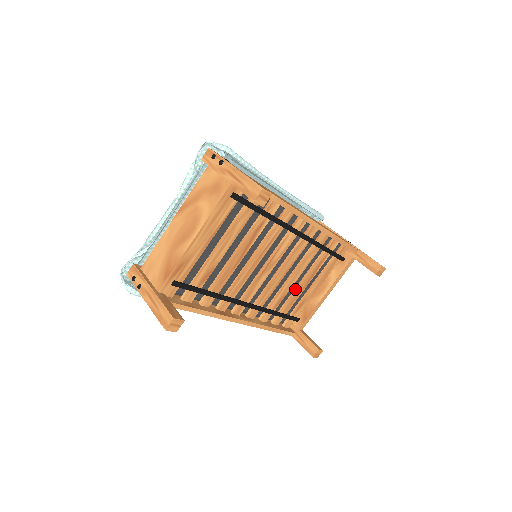
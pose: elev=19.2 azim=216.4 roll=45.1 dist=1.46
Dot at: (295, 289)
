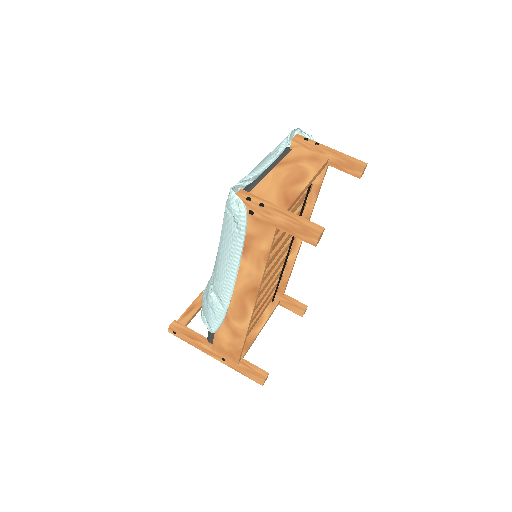
Dot at: (257, 308)
